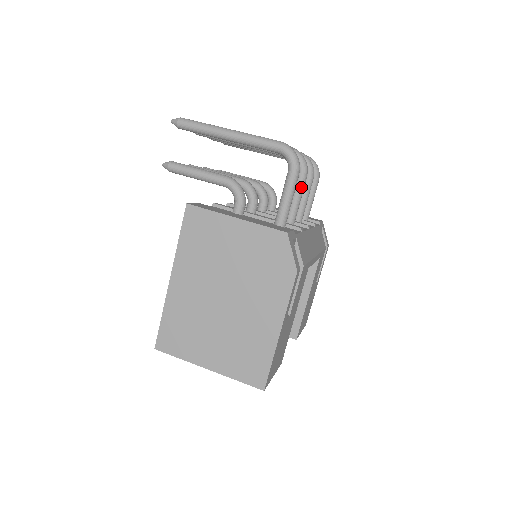
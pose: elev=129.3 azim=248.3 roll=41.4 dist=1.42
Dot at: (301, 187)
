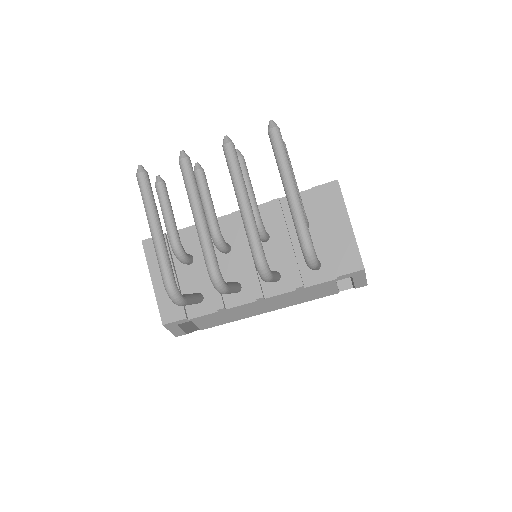
Dot at: occluded
